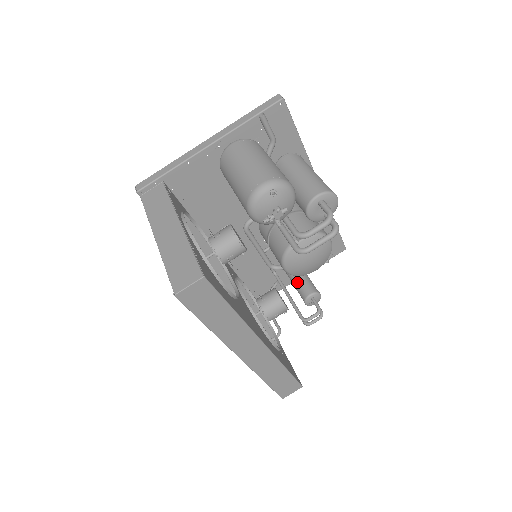
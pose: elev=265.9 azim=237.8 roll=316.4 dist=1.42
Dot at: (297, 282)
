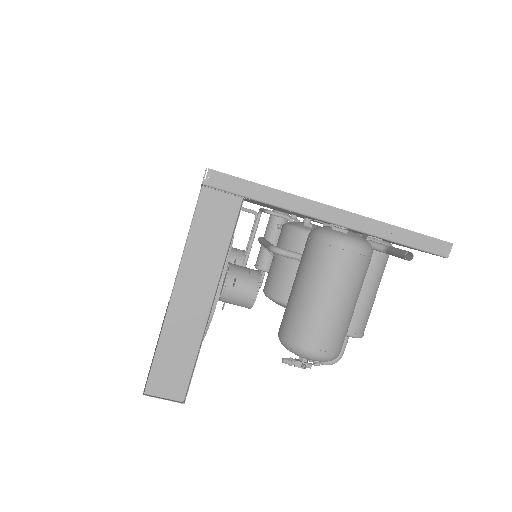
Dot at: occluded
